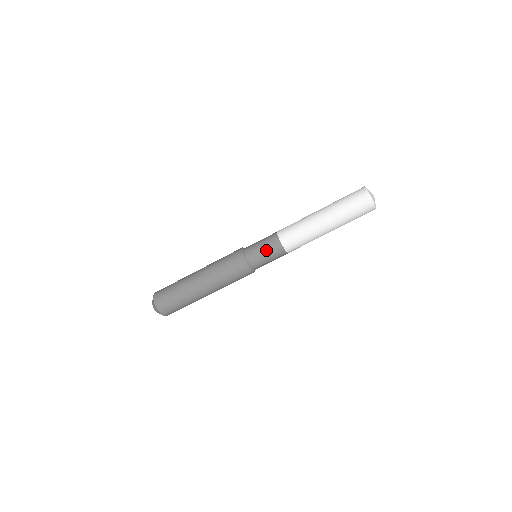
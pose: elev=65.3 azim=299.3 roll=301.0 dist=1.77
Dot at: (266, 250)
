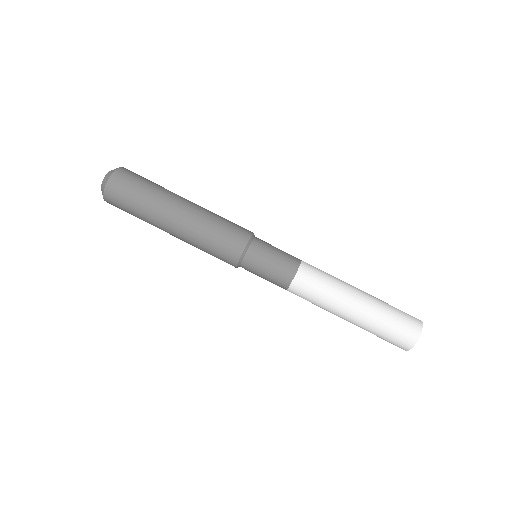
Dot at: (271, 271)
